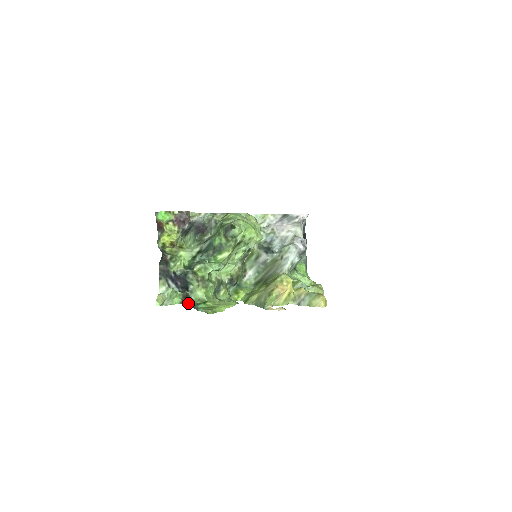
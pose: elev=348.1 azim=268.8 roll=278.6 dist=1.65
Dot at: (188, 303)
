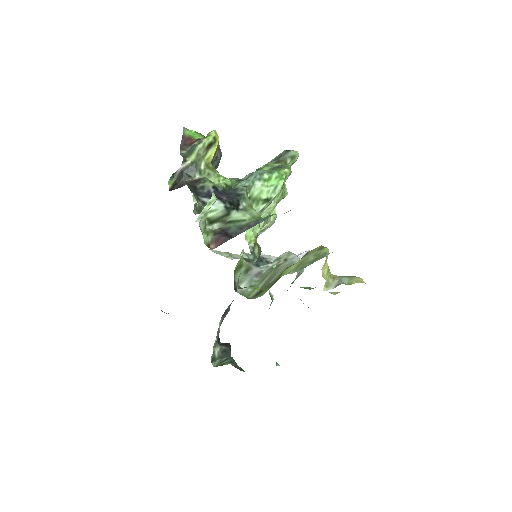
Dot at: (230, 235)
